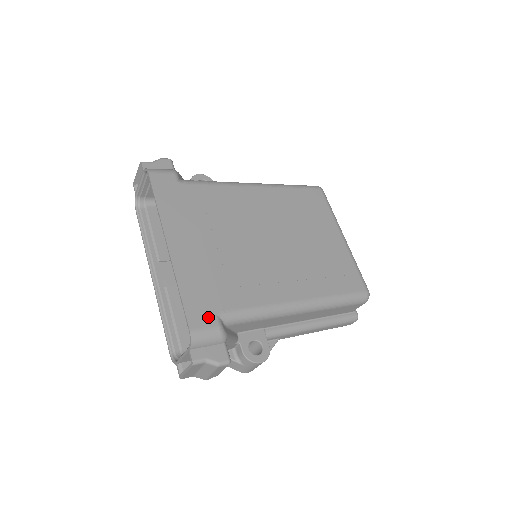
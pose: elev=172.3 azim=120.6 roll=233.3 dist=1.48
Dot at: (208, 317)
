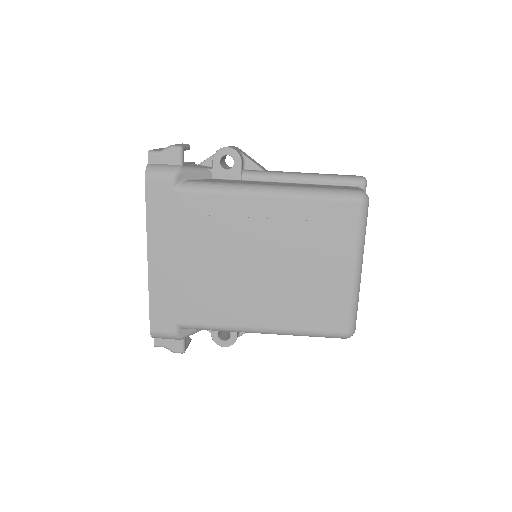
Dot at: (167, 325)
